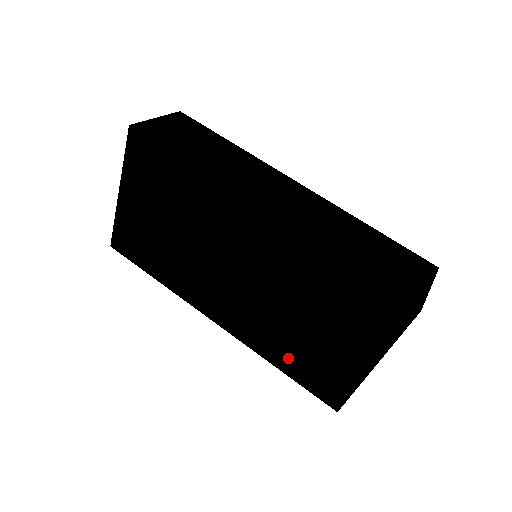
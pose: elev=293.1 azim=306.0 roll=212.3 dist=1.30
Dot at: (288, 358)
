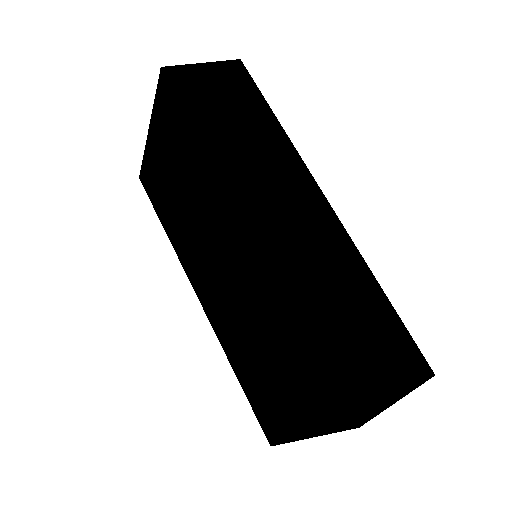
Dot at: (244, 373)
